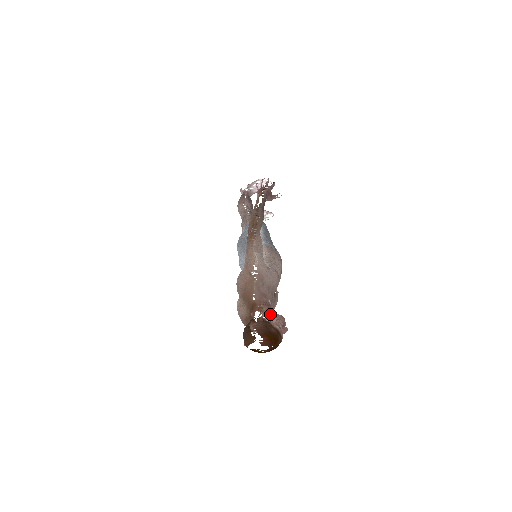
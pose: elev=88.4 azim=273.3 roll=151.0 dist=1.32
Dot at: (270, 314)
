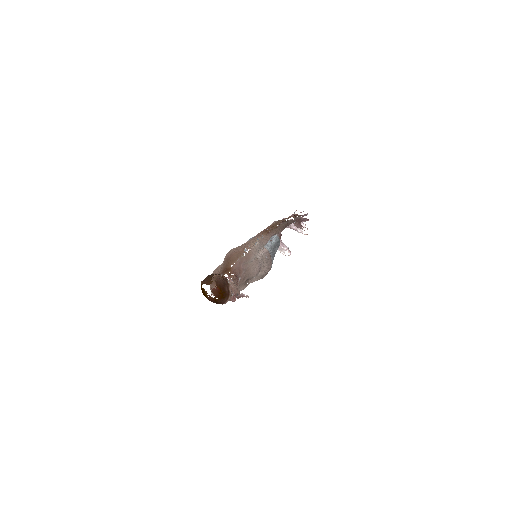
Dot at: (233, 282)
